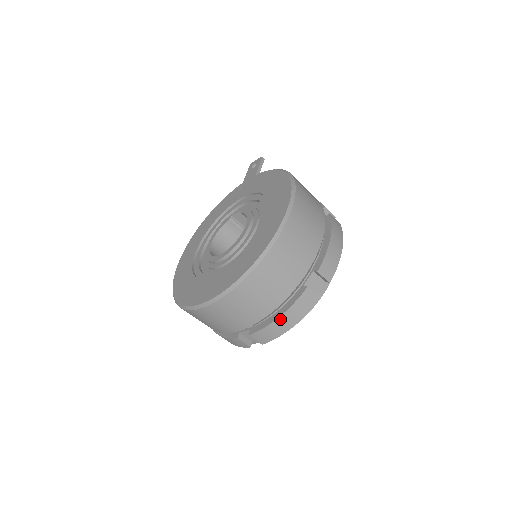
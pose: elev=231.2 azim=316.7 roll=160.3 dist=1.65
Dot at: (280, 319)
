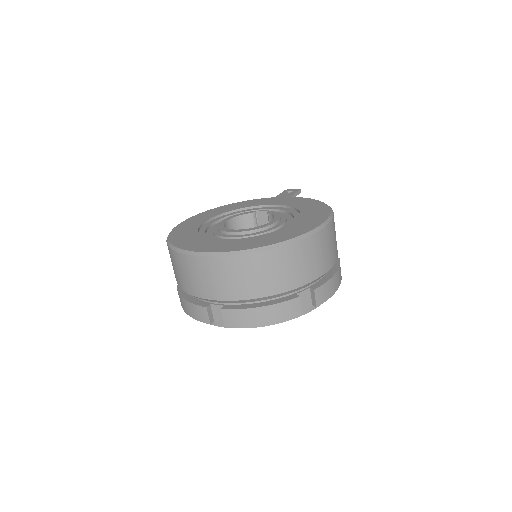
Dot at: (260, 309)
